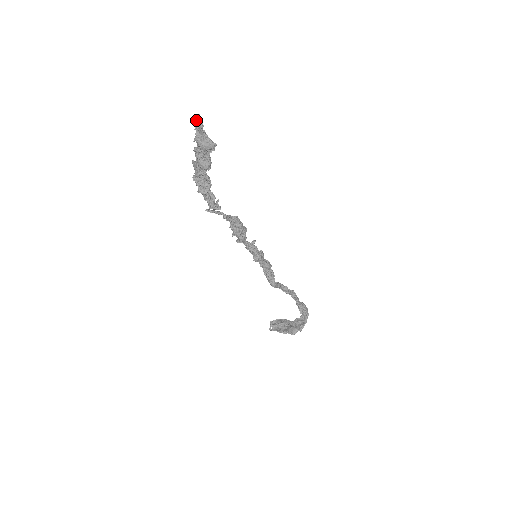
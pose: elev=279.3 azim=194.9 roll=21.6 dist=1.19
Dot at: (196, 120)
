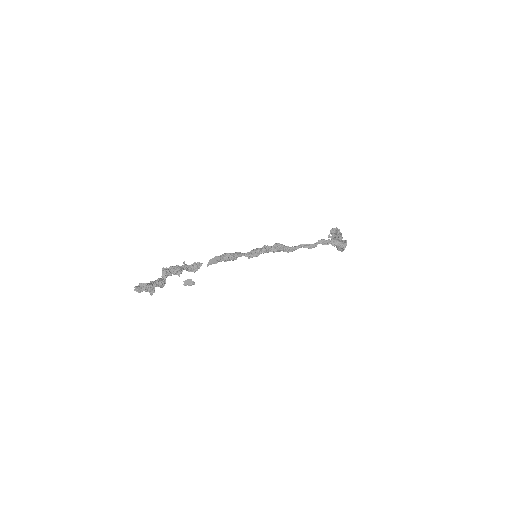
Dot at: (136, 288)
